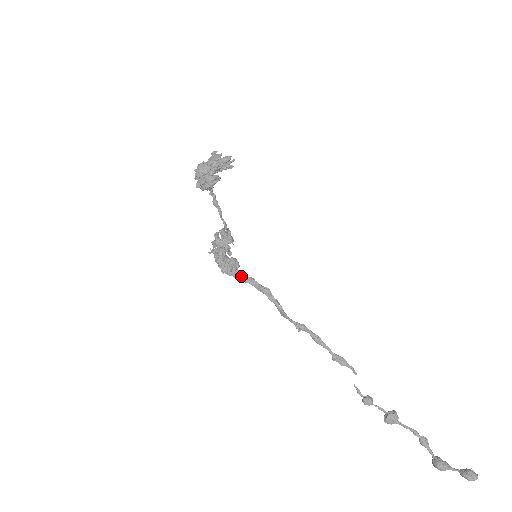
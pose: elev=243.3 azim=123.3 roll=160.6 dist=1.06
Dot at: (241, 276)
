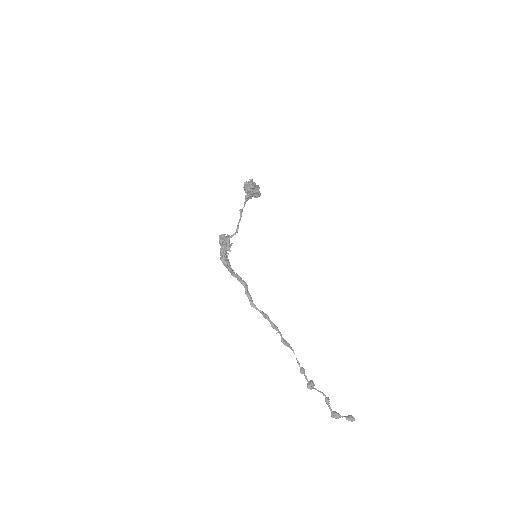
Dot at: (233, 271)
